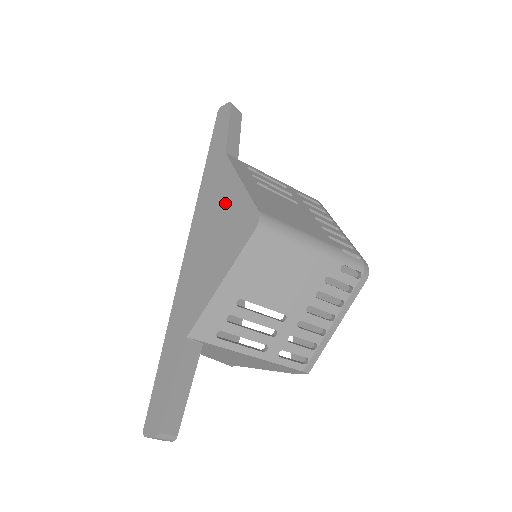
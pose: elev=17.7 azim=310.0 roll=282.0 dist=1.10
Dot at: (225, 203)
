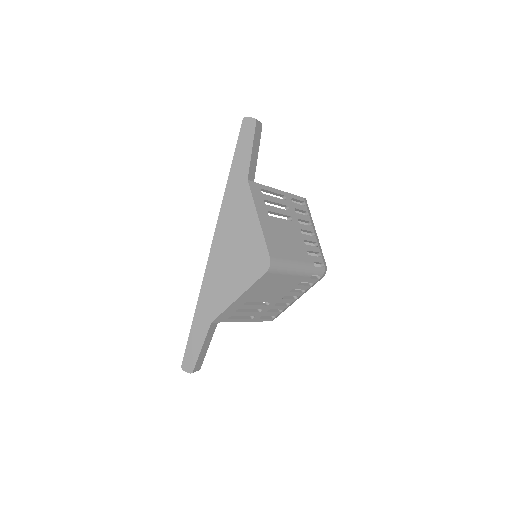
Dot at: (244, 233)
